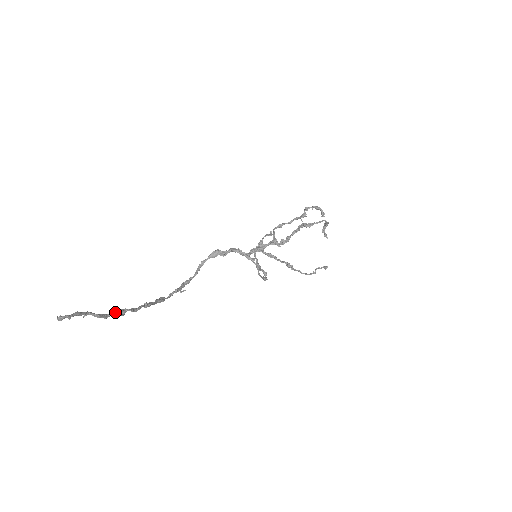
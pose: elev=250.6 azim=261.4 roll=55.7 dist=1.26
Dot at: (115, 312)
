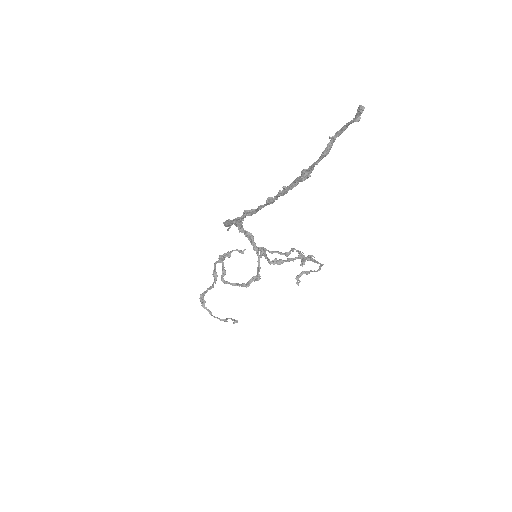
Dot at: (309, 169)
